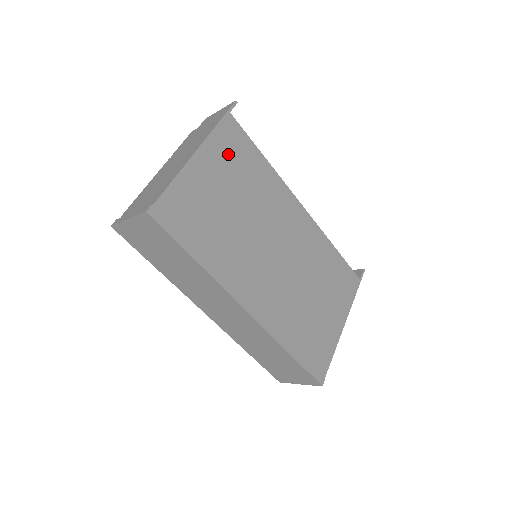
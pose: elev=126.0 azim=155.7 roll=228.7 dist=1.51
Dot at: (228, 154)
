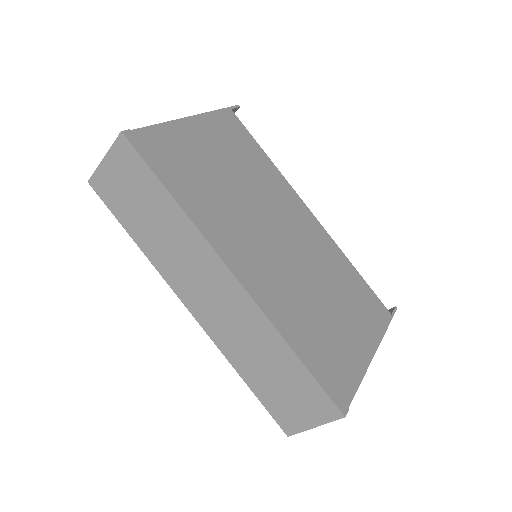
Dot at: (225, 135)
